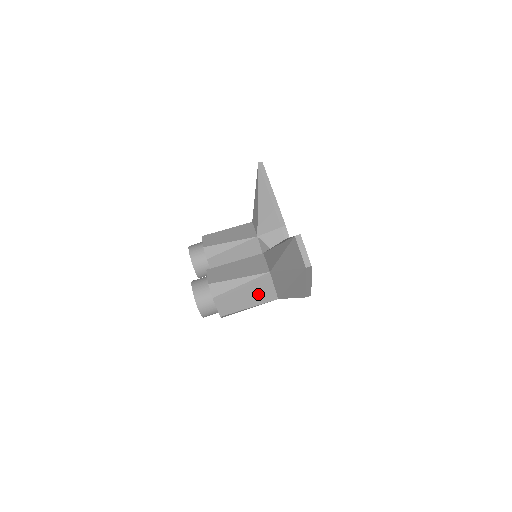
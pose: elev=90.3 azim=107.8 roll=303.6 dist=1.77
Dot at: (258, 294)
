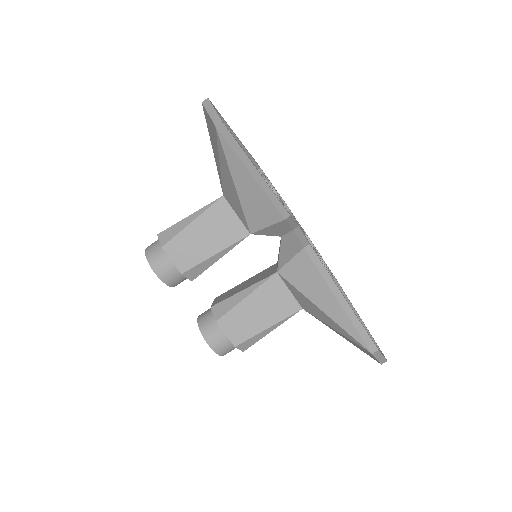
Dot at: occluded
